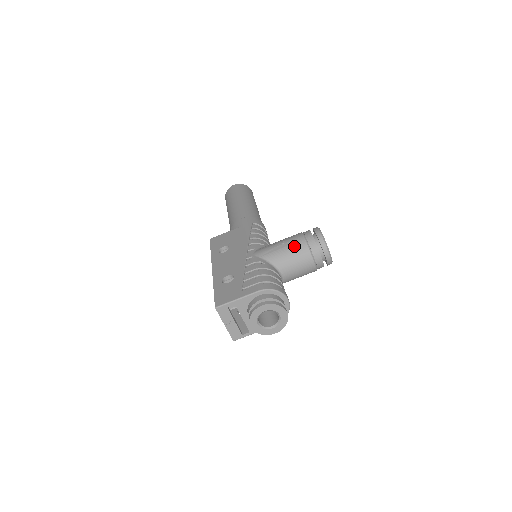
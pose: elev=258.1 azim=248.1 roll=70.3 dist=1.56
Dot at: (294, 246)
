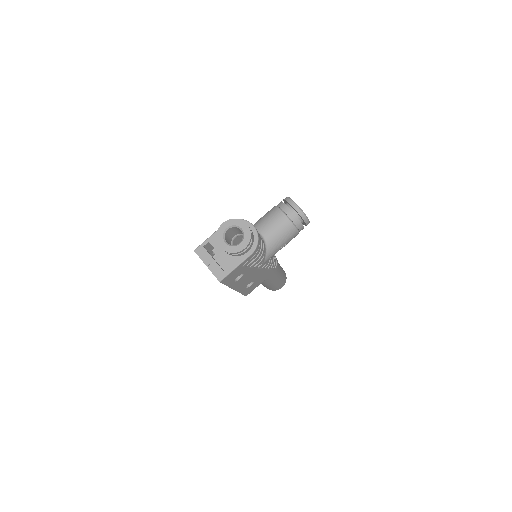
Dot at: (267, 213)
